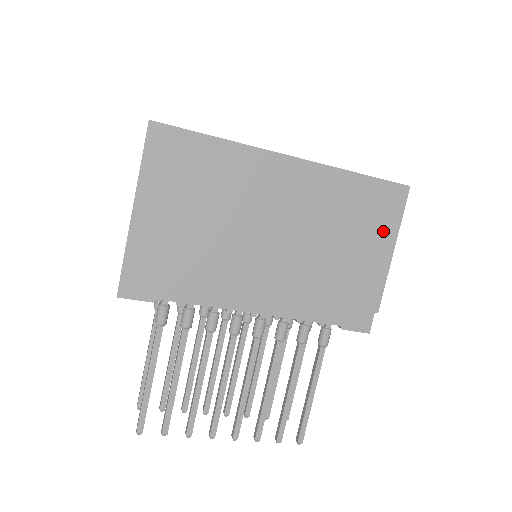
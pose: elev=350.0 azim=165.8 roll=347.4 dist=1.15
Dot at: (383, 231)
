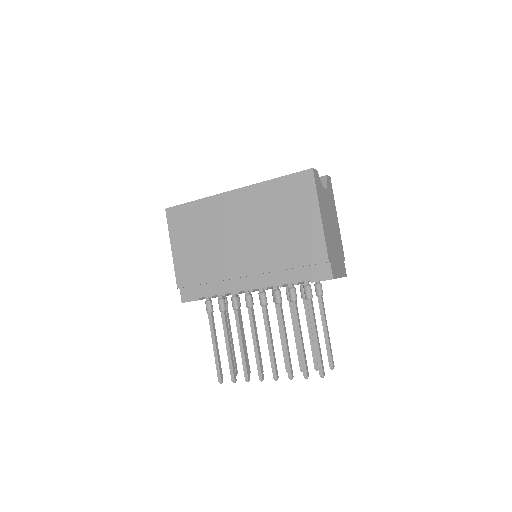
Dot at: (307, 205)
